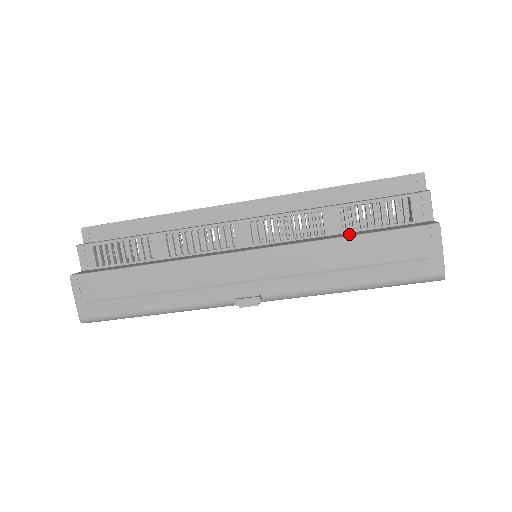
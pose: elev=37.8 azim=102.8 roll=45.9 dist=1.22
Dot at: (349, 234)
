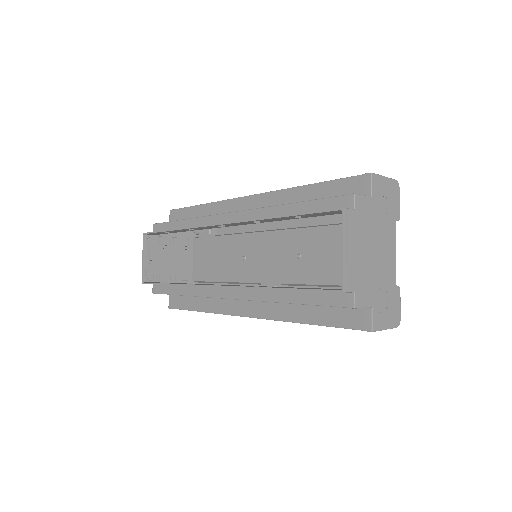
Dot at: (309, 316)
